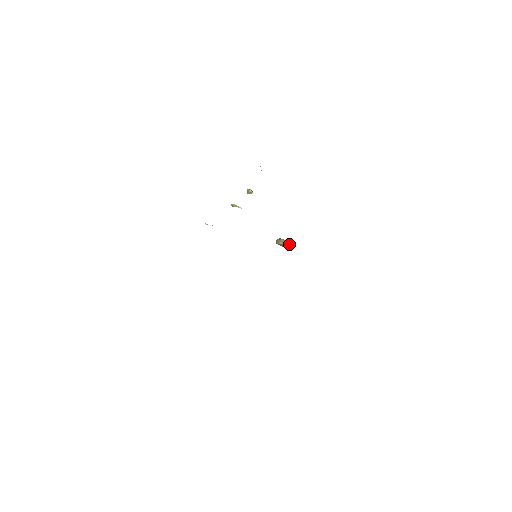
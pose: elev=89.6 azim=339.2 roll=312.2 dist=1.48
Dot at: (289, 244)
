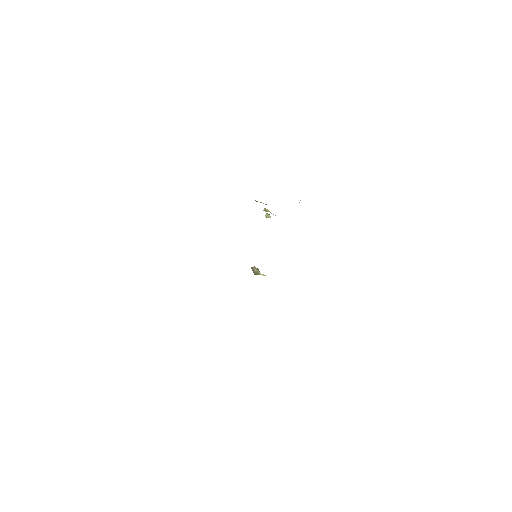
Dot at: (262, 274)
